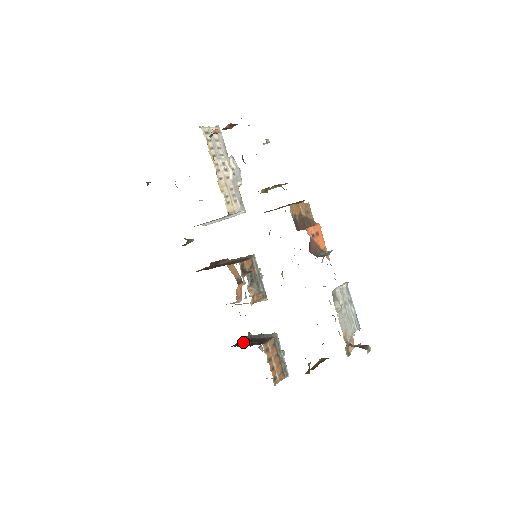
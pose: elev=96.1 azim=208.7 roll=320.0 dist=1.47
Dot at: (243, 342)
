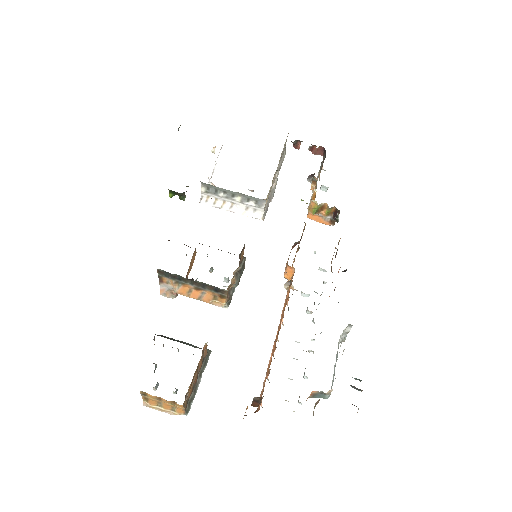
Dot at: occluded
